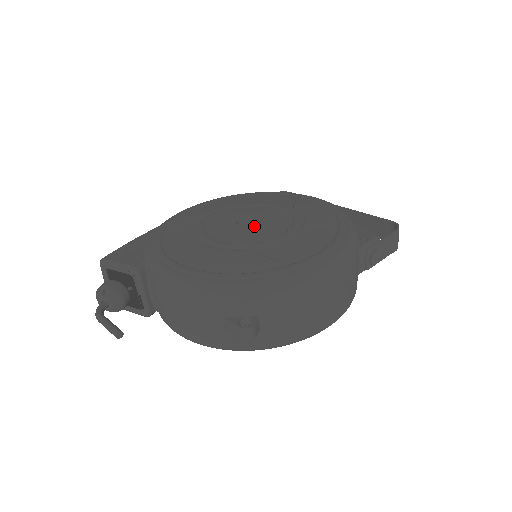
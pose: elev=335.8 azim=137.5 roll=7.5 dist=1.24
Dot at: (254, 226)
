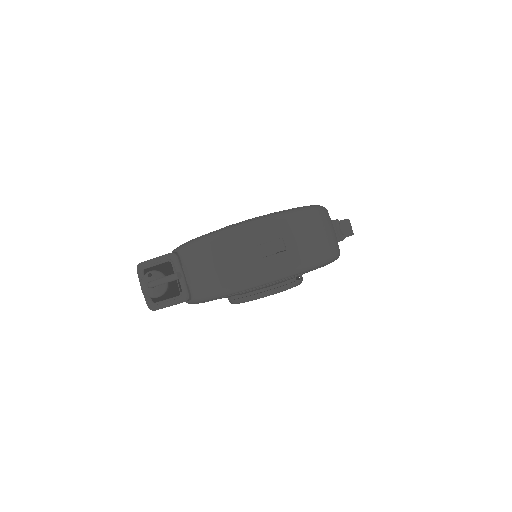
Dot at: occluded
